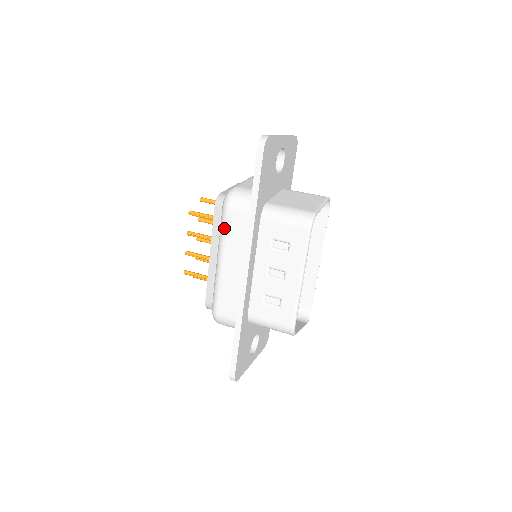
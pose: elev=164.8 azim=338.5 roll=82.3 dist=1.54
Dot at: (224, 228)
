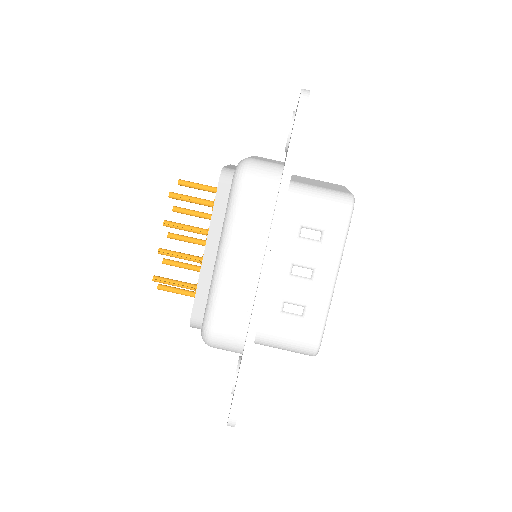
Dot at: (236, 209)
